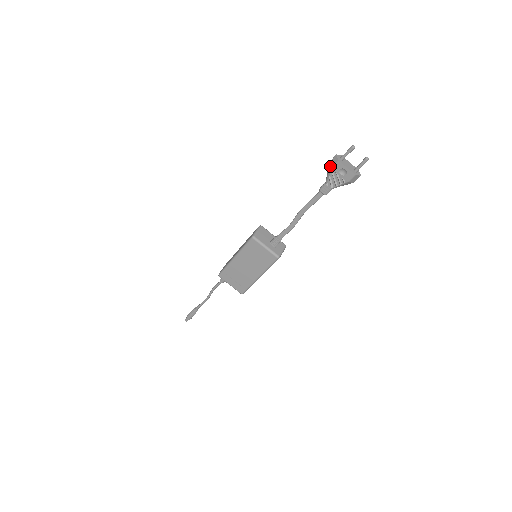
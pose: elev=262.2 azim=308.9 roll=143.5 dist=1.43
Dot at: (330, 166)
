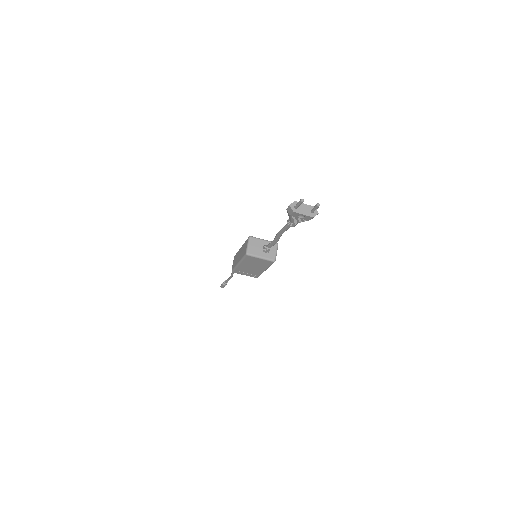
Dot at: (288, 213)
